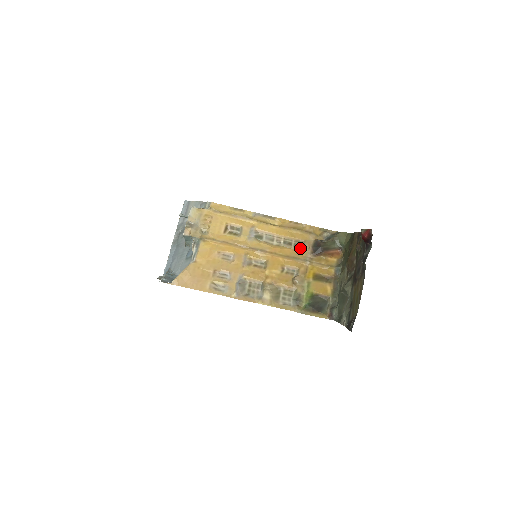
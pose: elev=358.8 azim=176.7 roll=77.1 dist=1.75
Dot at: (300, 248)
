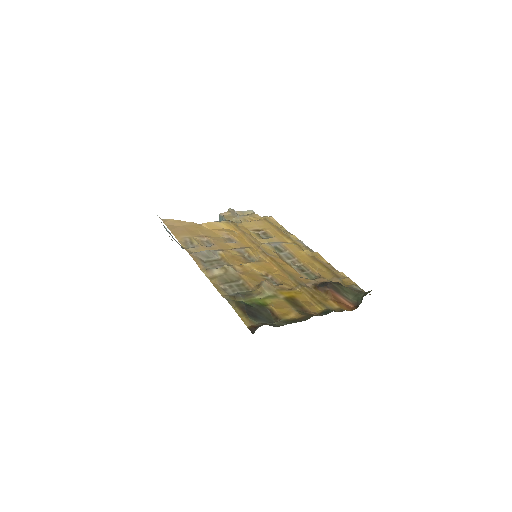
Dot at: (309, 278)
